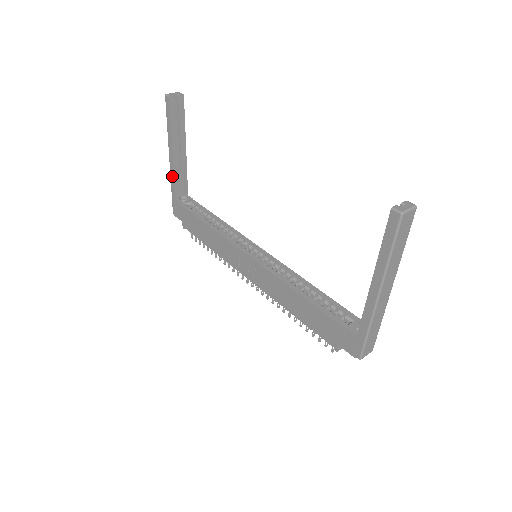
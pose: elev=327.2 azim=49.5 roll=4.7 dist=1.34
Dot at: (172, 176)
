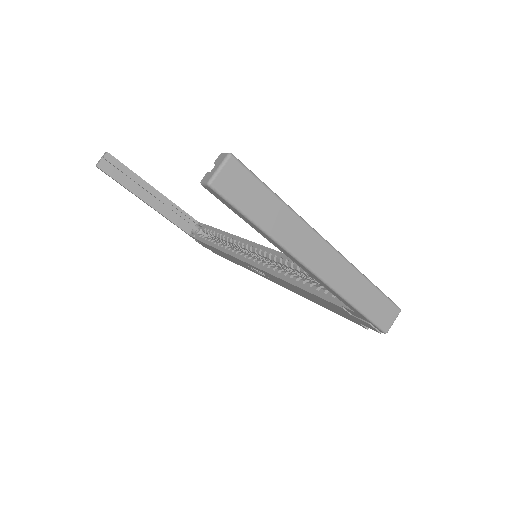
Dot at: occluded
